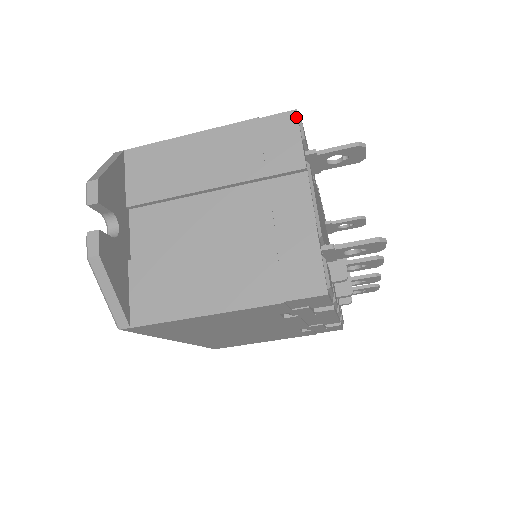
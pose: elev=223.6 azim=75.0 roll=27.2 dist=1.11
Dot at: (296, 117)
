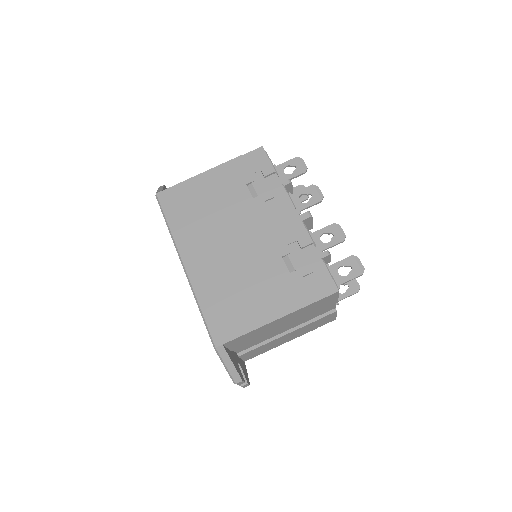
Dot at: occluded
